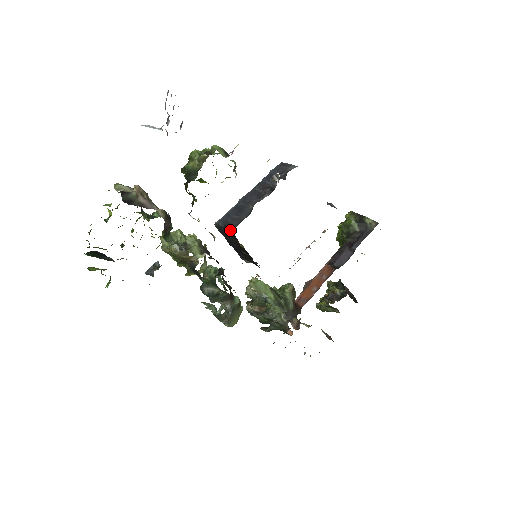
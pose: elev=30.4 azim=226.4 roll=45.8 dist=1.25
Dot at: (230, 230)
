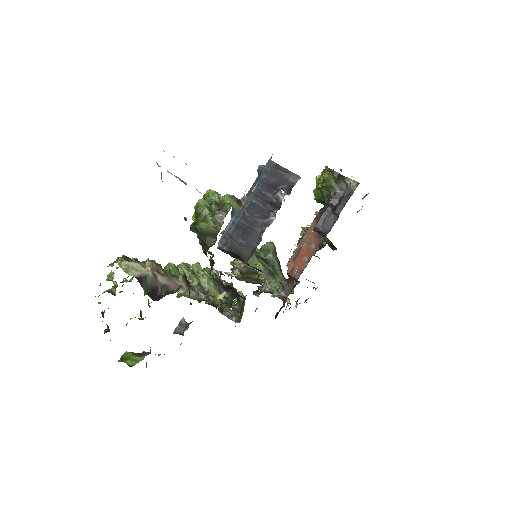
Dot at: (242, 260)
